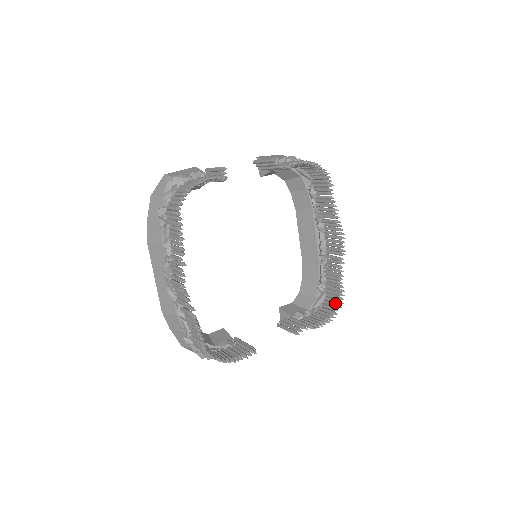
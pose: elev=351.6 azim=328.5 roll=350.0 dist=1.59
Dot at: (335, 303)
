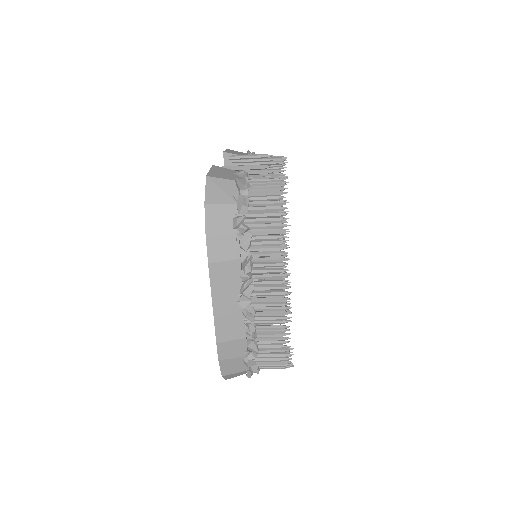
Dot at: occluded
